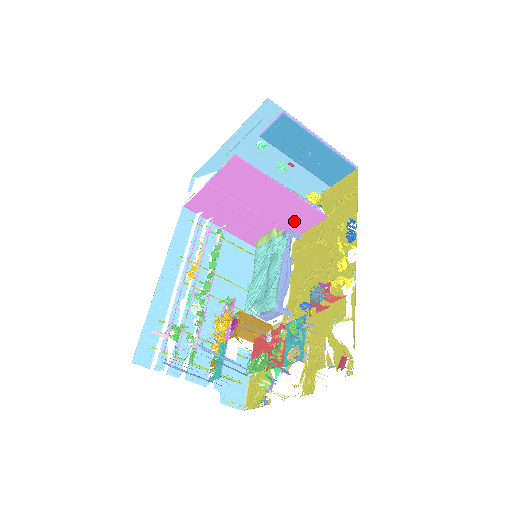
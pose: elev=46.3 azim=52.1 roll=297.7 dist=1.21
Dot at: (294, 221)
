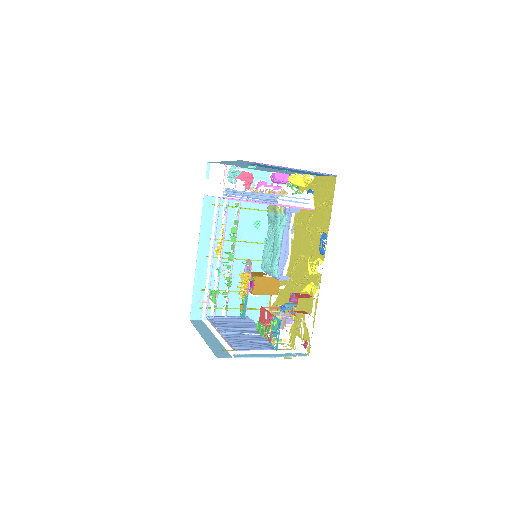
Dot at: occluded
